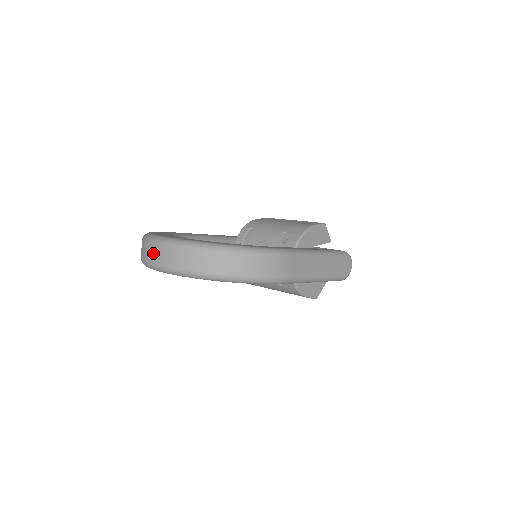
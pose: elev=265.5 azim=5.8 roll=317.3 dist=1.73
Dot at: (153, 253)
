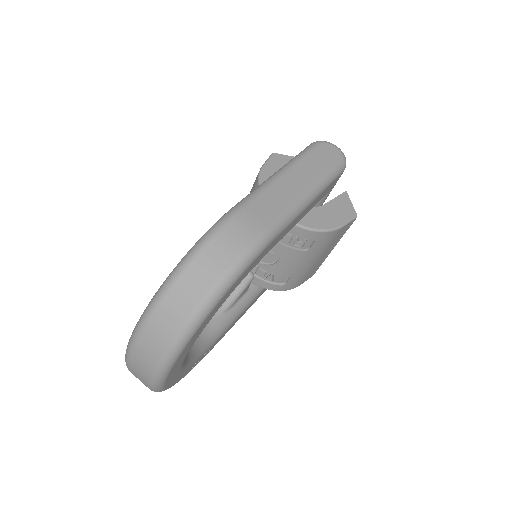
Dot at: (138, 374)
